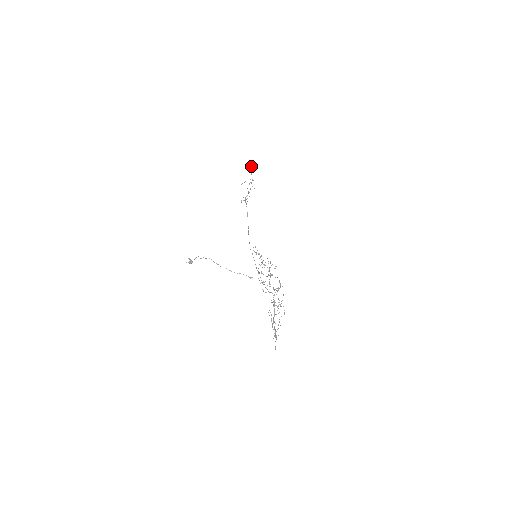
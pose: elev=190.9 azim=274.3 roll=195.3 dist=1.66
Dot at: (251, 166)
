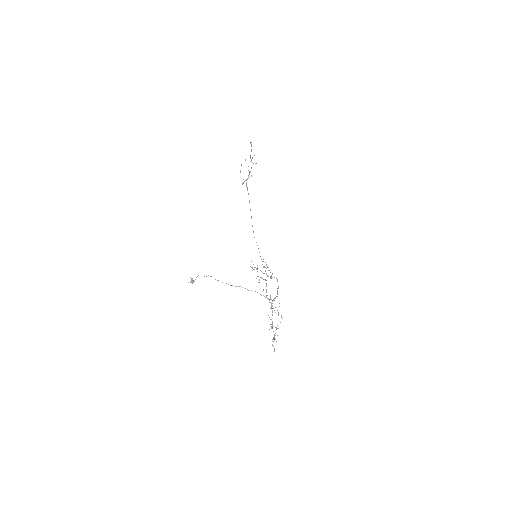
Dot at: occluded
